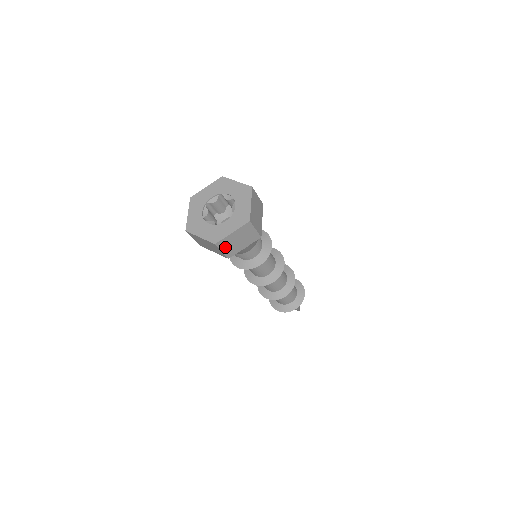
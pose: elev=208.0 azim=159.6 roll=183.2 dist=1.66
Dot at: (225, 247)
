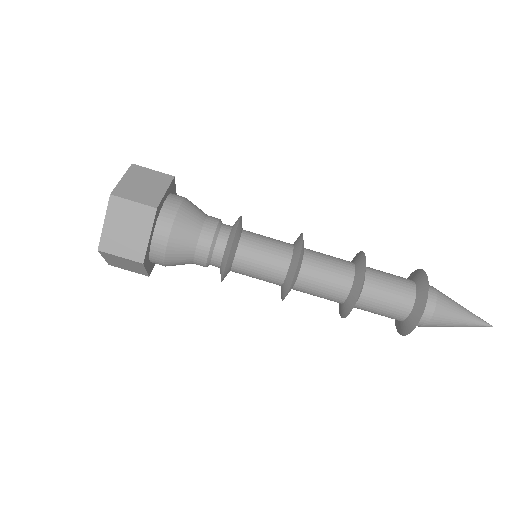
Dot at: (132, 196)
